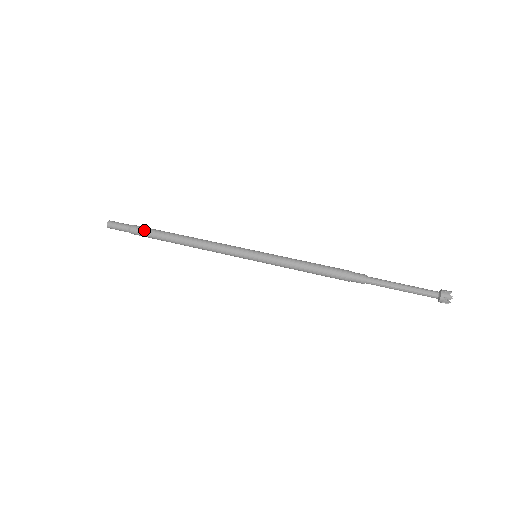
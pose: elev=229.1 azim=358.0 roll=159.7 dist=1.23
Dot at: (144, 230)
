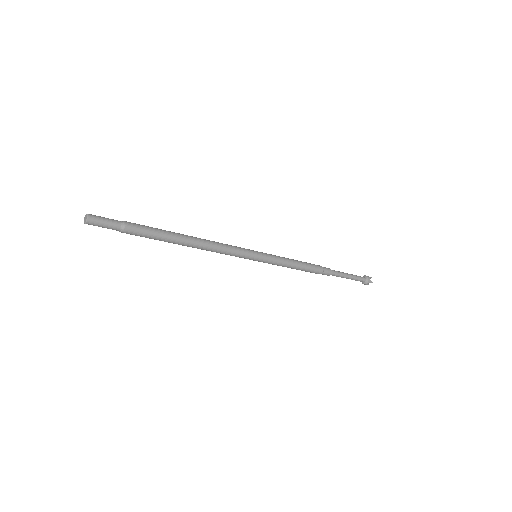
Dot at: (143, 232)
